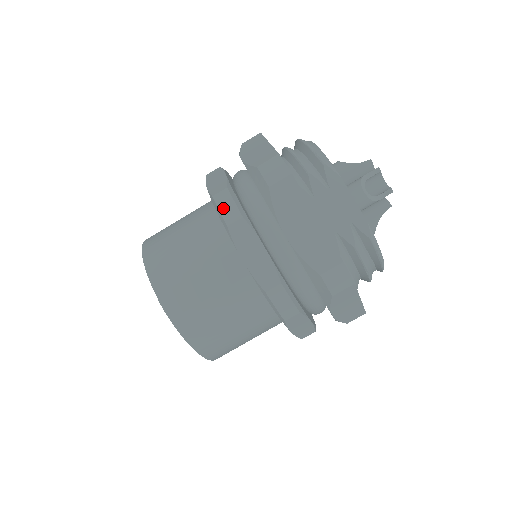
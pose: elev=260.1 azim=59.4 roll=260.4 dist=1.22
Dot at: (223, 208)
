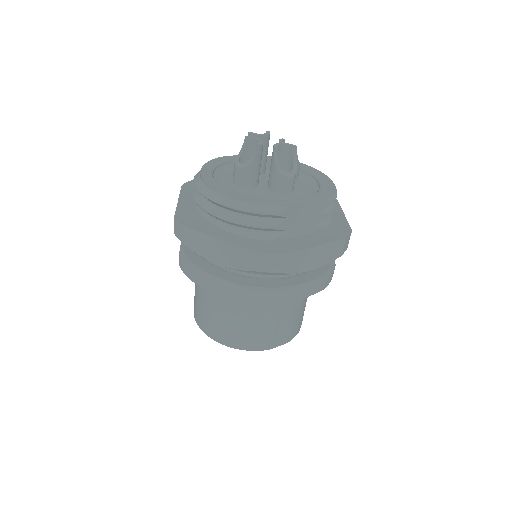
Dot at: (262, 302)
